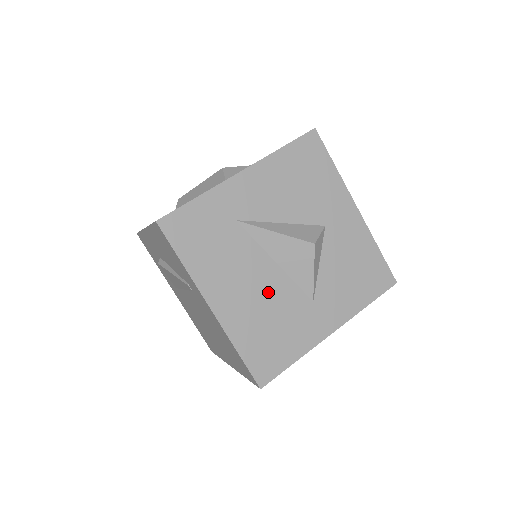
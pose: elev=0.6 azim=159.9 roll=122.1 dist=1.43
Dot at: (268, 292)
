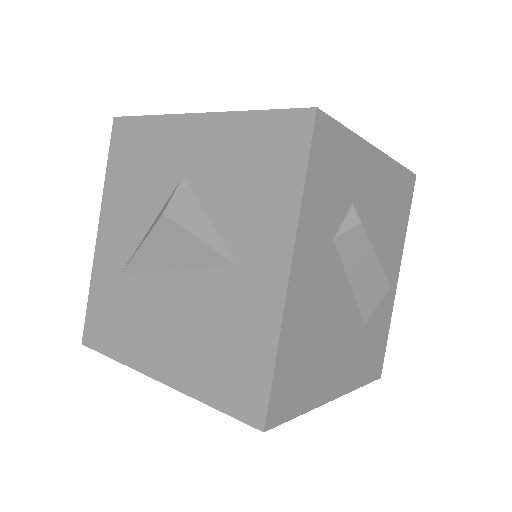
Dot at: (188, 308)
